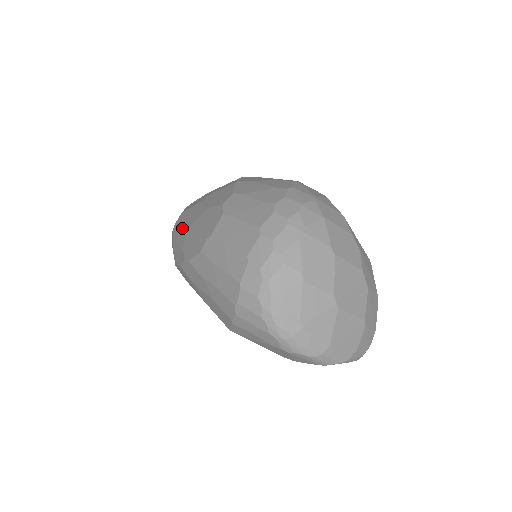
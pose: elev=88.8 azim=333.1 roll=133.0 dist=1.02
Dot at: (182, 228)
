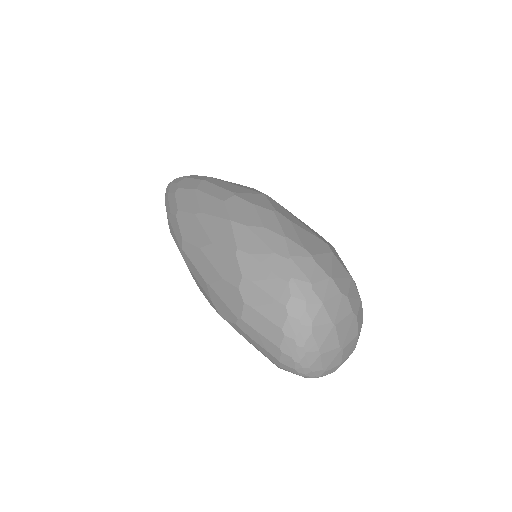
Dot at: (198, 273)
